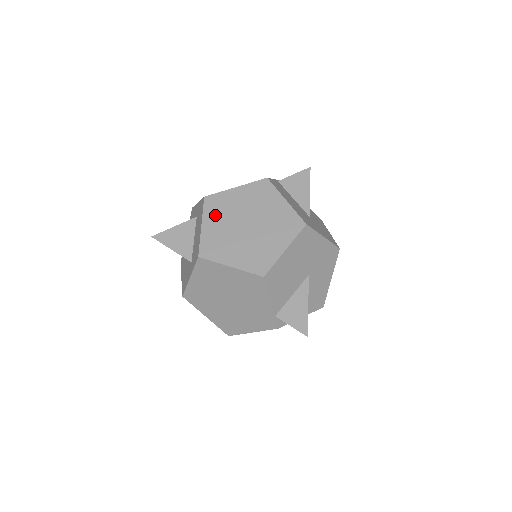
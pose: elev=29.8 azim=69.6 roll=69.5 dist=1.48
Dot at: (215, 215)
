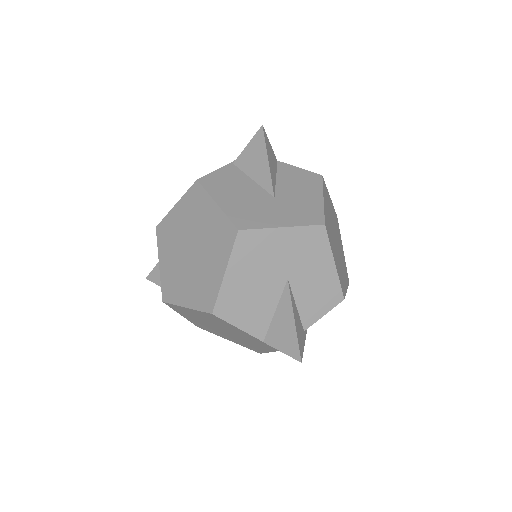
Dot at: (166, 247)
